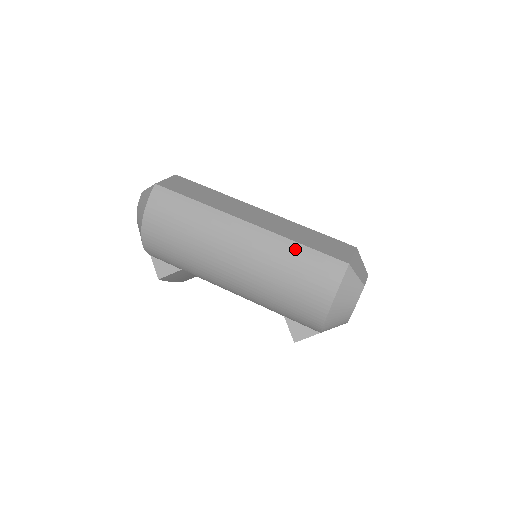
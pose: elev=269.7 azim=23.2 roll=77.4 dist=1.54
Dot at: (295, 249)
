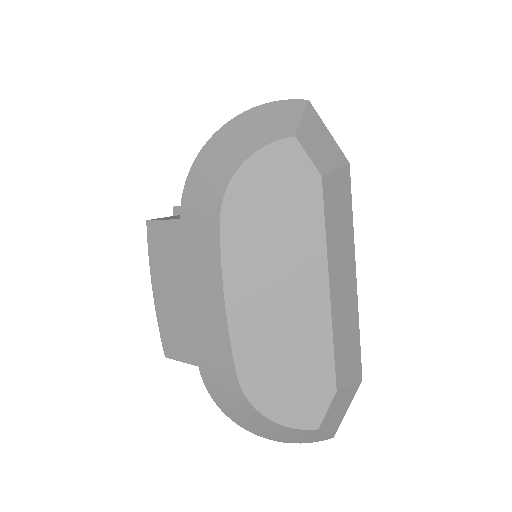
Dot at: occluded
